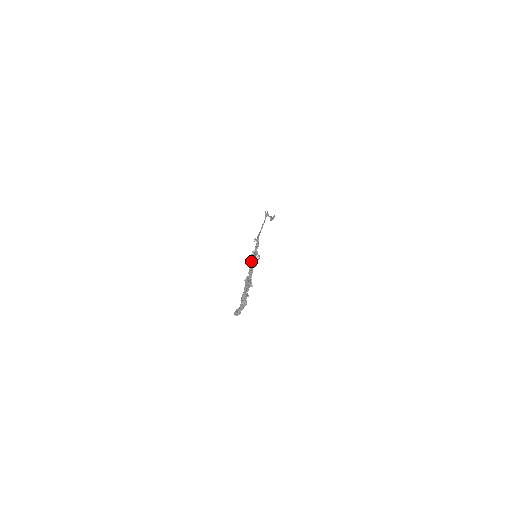
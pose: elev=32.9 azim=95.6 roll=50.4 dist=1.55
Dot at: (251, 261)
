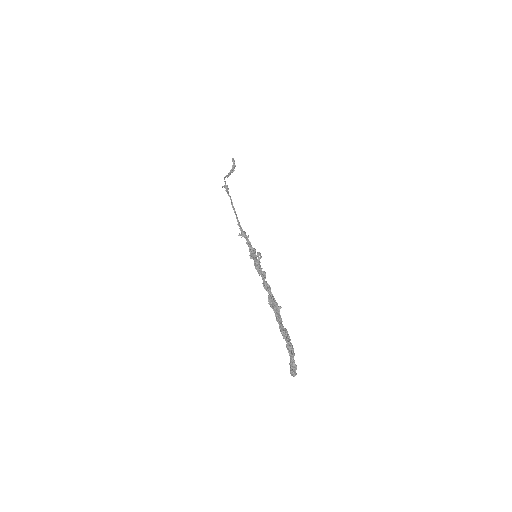
Dot at: (257, 270)
